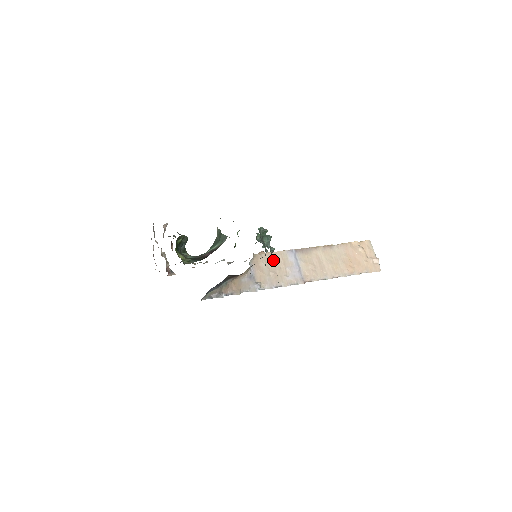
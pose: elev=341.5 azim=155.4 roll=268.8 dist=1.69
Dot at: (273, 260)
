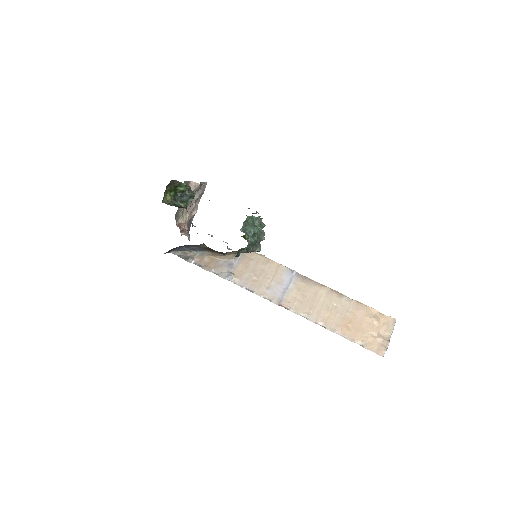
Dot at: occluded
